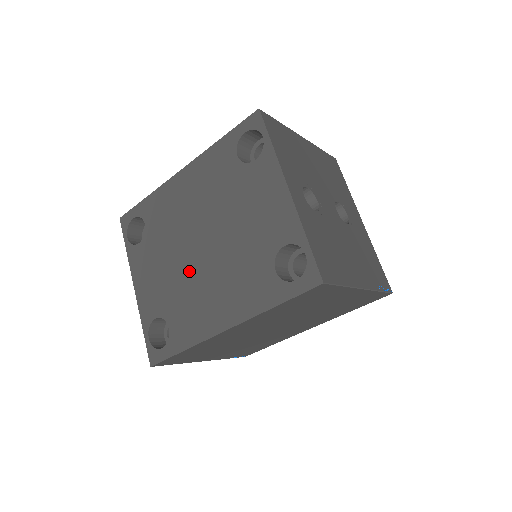
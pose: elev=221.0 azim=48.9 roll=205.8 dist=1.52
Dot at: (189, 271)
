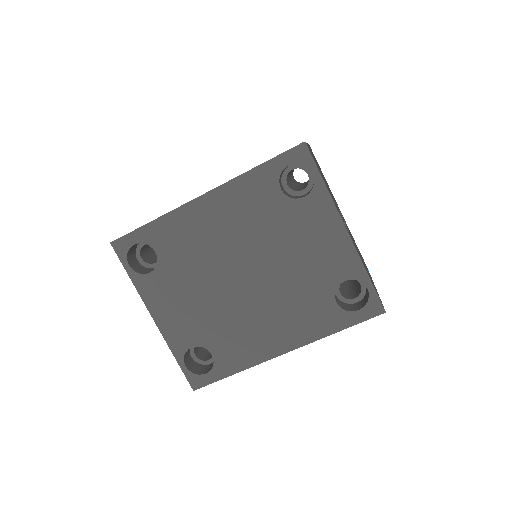
Dot at: (231, 302)
